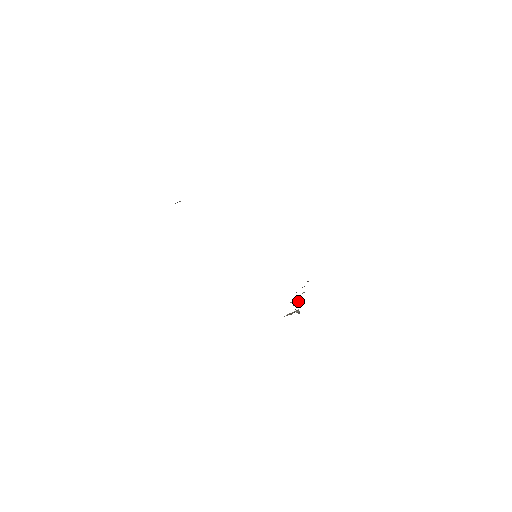
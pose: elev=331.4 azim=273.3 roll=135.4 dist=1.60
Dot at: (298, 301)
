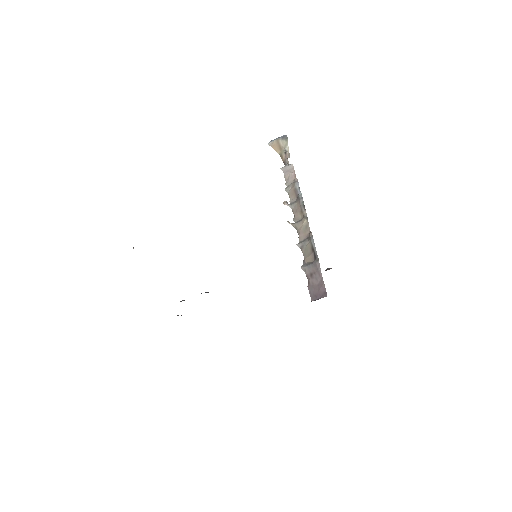
Dot at: (295, 198)
